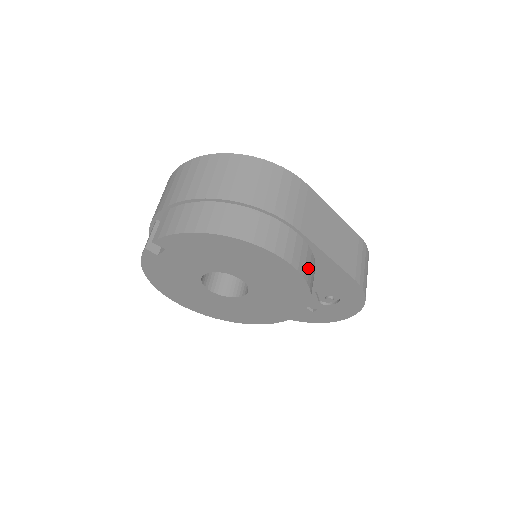
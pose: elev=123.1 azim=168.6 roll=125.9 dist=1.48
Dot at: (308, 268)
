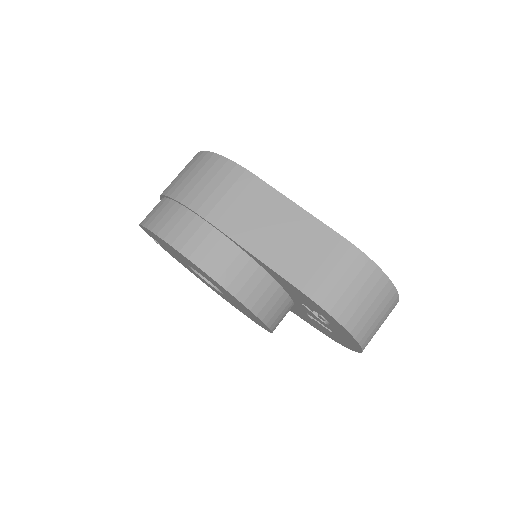
Dot at: (225, 267)
